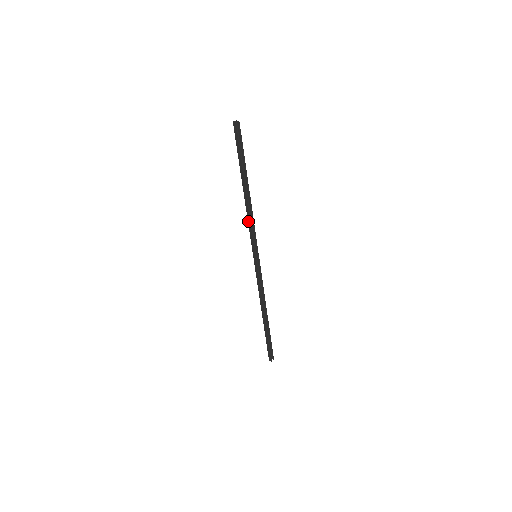
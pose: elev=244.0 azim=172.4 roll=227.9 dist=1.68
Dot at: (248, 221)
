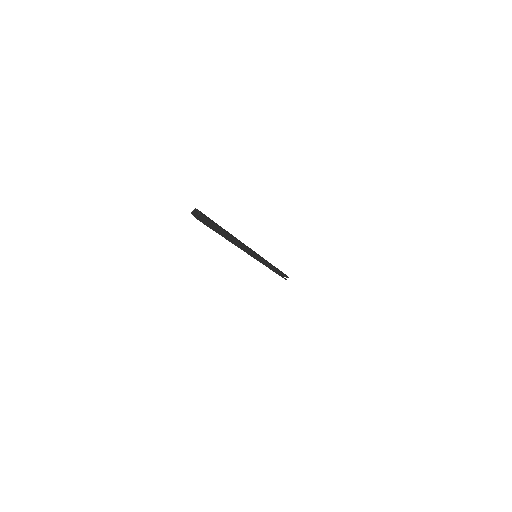
Dot at: occluded
